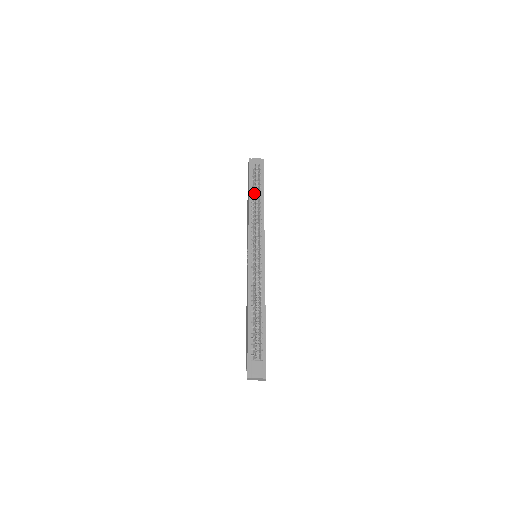
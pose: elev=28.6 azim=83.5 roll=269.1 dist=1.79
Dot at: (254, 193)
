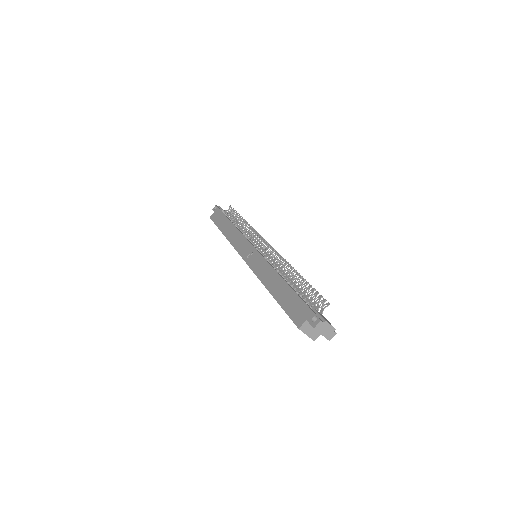
Dot at: occluded
